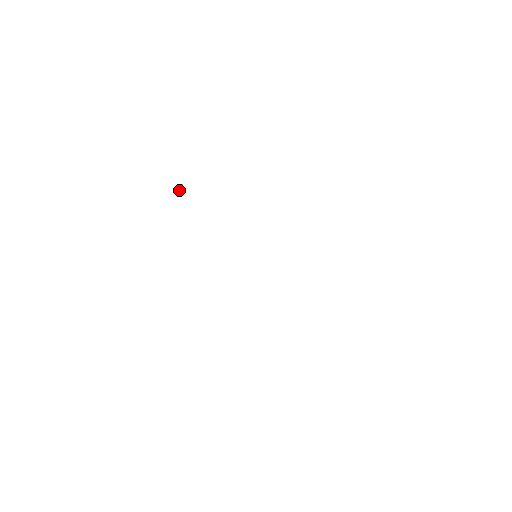
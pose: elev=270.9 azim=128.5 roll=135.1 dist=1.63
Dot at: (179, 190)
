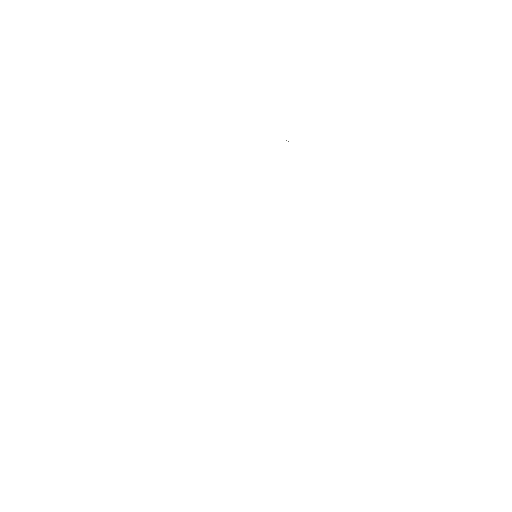
Dot at: occluded
